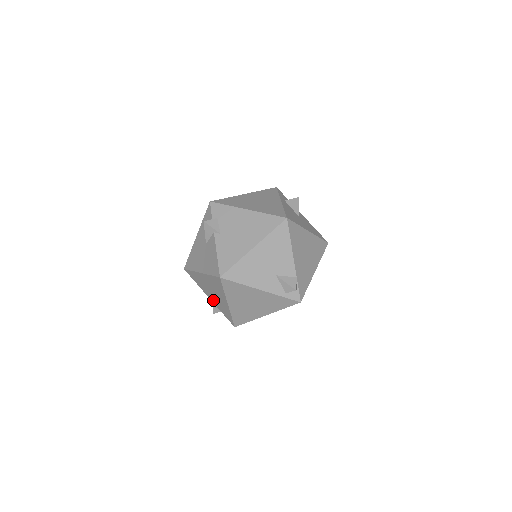
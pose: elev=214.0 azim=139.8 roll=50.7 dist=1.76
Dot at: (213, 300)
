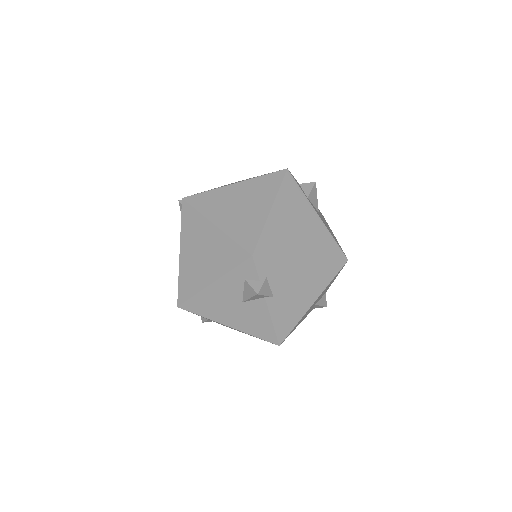
Dot at: occluded
